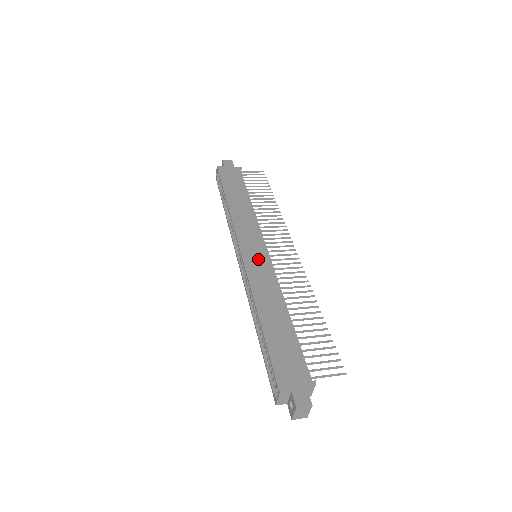
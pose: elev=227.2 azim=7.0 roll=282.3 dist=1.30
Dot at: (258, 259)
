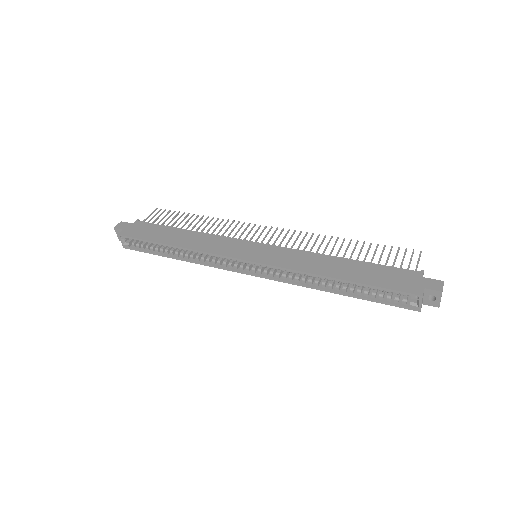
Dot at: (267, 253)
